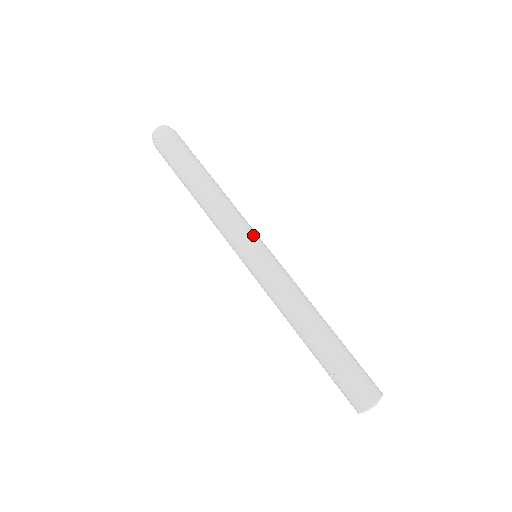
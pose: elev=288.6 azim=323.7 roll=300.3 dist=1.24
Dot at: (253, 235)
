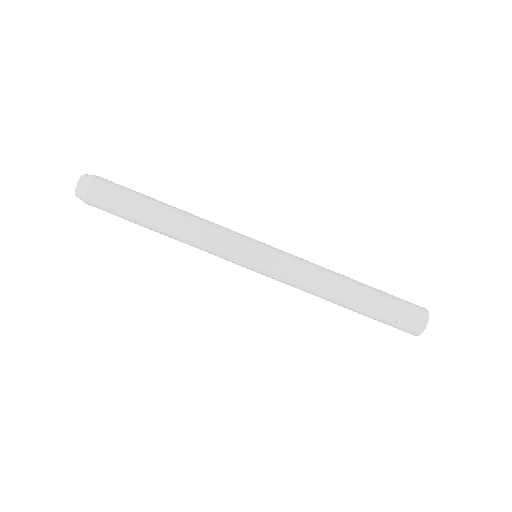
Dot at: (245, 238)
